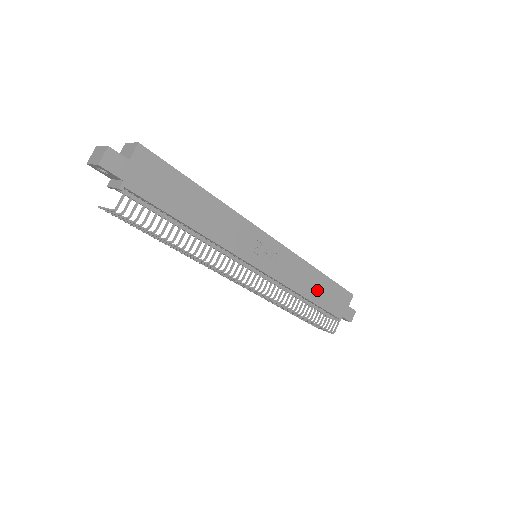
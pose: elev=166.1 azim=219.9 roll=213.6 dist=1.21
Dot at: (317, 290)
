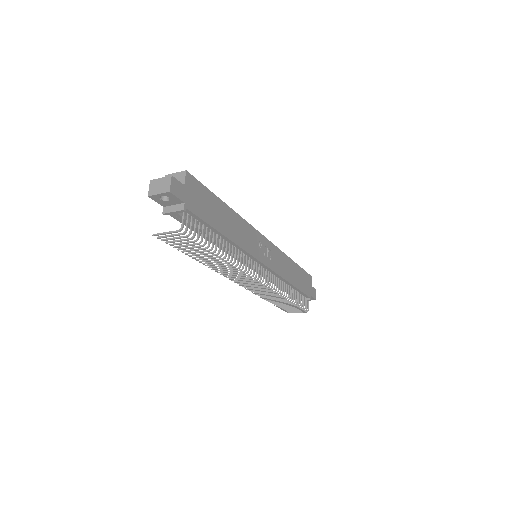
Dot at: (295, 276)
